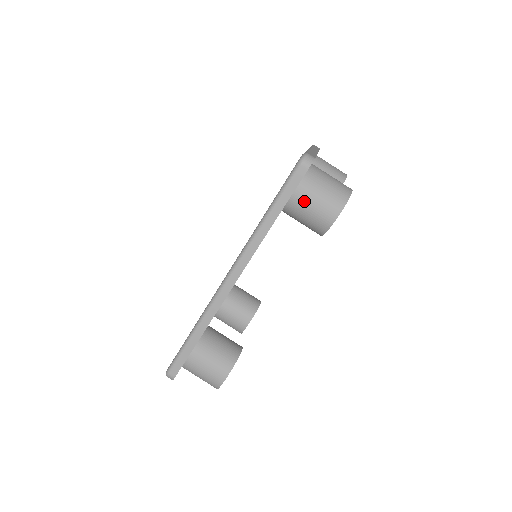
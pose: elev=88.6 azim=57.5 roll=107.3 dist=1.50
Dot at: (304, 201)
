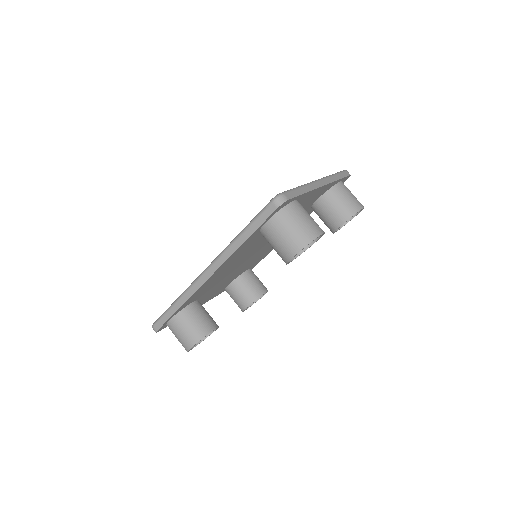
Dot at: (273, 232)
